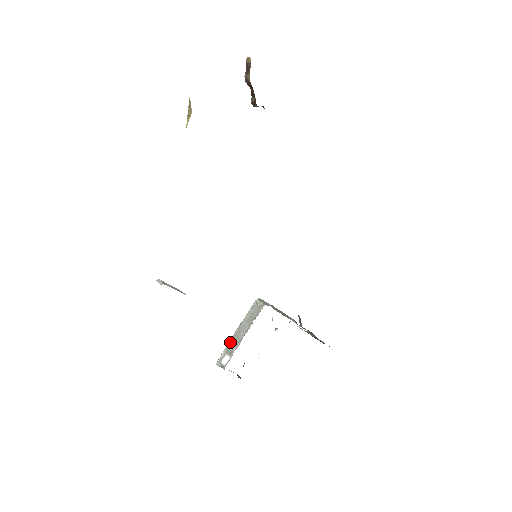
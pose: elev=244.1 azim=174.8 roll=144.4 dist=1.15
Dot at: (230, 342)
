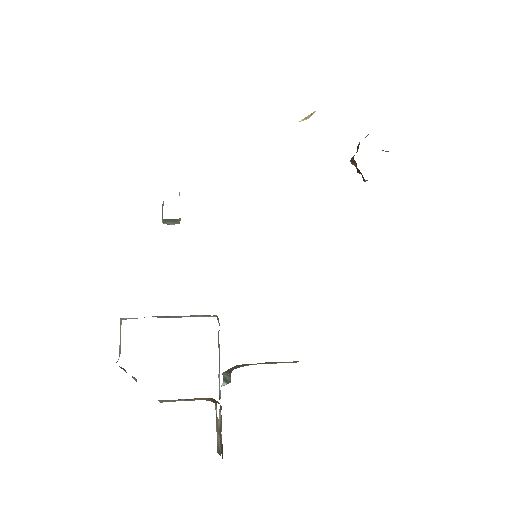
Dot at: occluded
